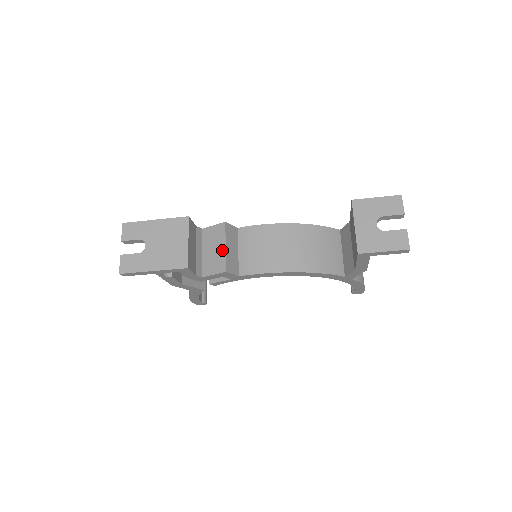
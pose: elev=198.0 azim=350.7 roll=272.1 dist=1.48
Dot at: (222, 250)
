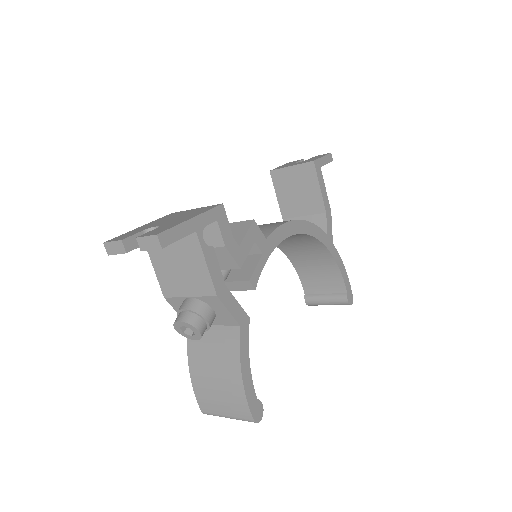
Dot at: occluded
